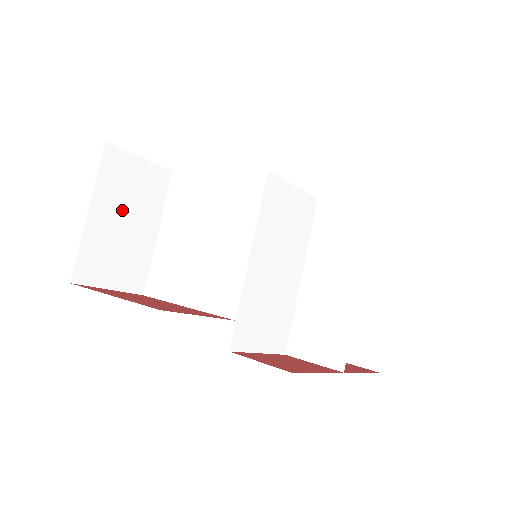
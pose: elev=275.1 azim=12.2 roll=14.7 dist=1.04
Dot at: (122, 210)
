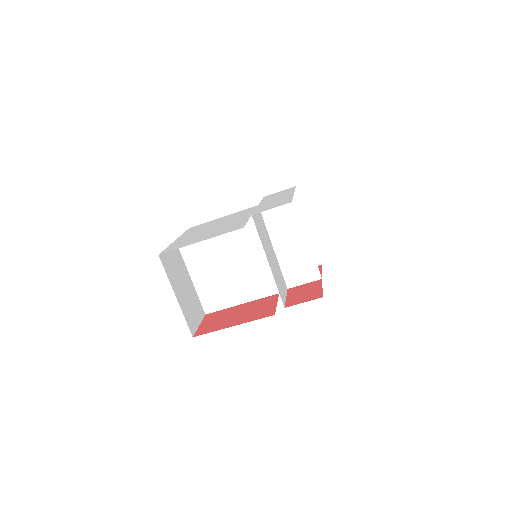
Dot at: (180, 282)
